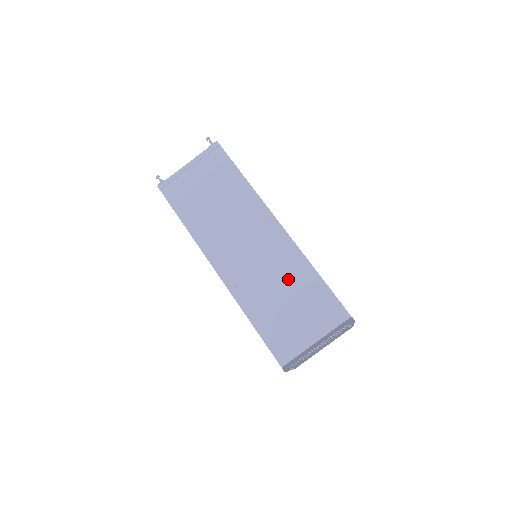
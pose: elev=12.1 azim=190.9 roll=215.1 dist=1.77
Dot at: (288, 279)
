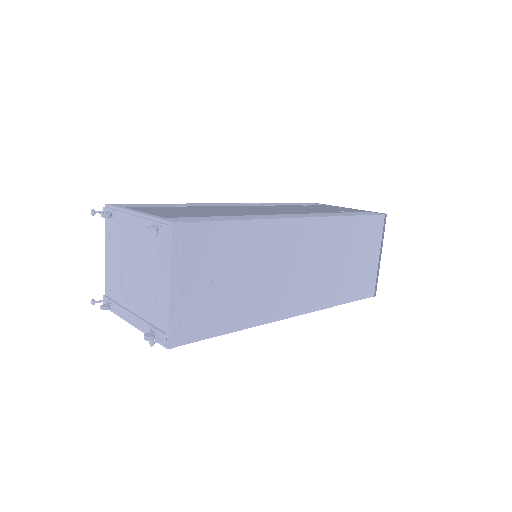
Dot at: (340, 247)
